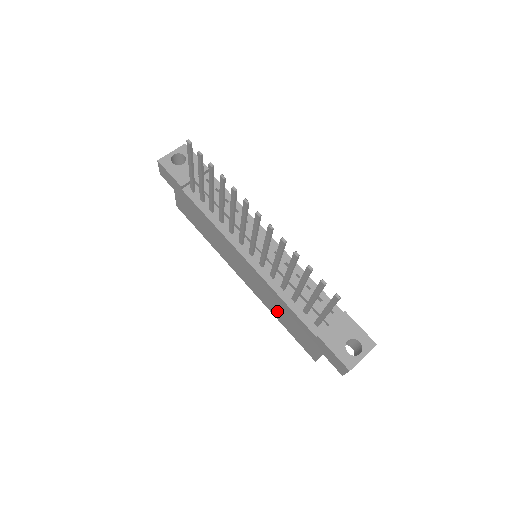
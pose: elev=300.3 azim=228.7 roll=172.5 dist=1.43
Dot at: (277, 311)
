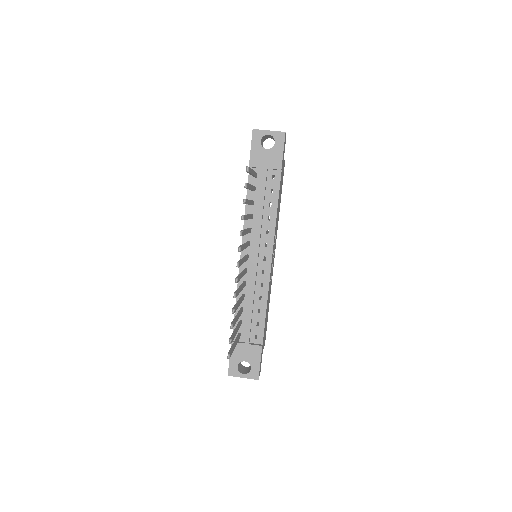
Dot at: occluded
